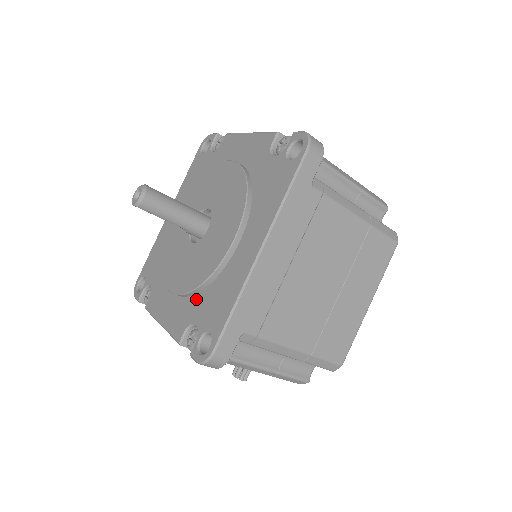
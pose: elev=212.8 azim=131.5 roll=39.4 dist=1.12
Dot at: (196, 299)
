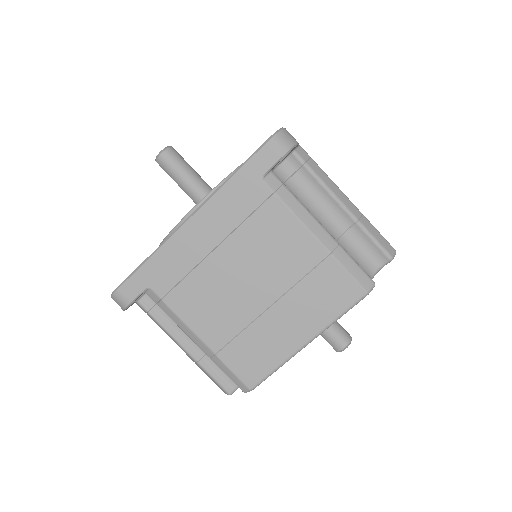
Dot at: occluded
